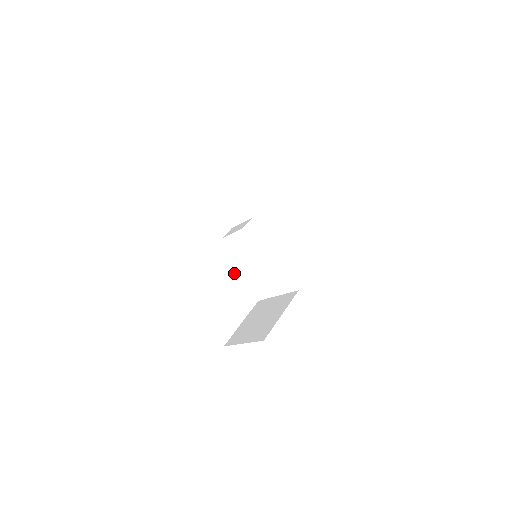
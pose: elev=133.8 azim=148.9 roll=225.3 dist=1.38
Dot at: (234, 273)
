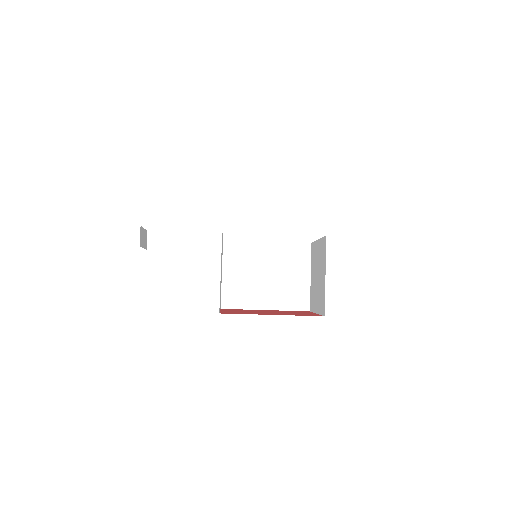
Dot at: (269, 242)
